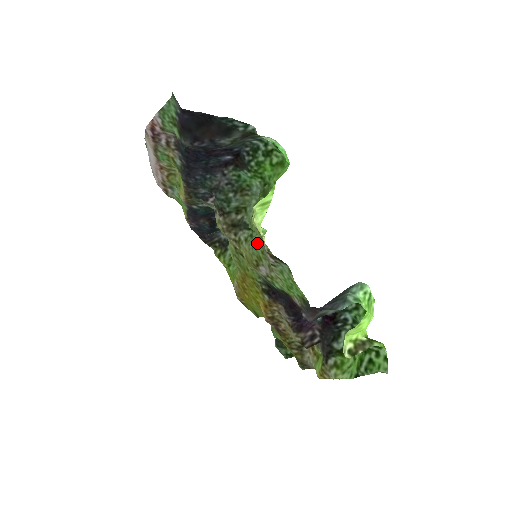
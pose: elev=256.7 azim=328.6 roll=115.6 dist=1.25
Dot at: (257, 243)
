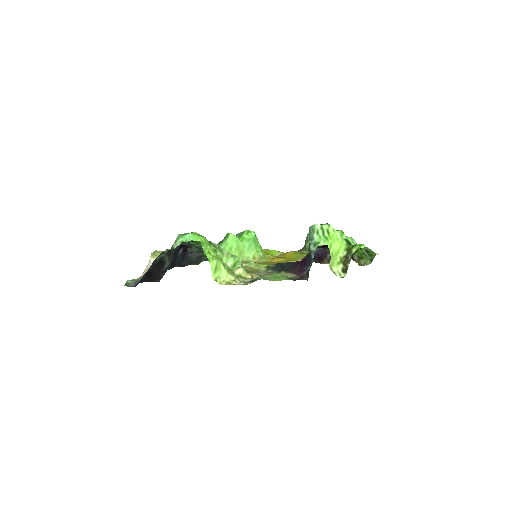
Dot at: occluded
